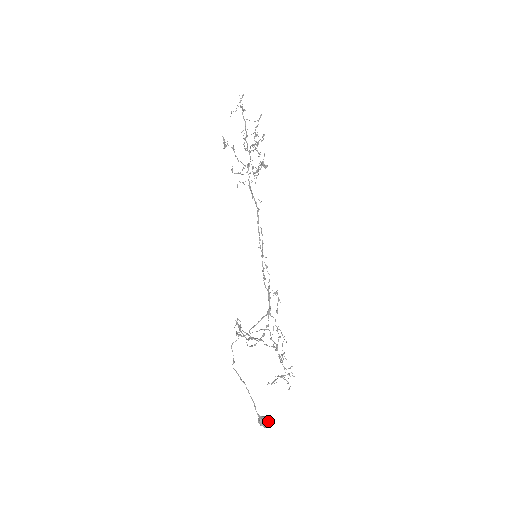
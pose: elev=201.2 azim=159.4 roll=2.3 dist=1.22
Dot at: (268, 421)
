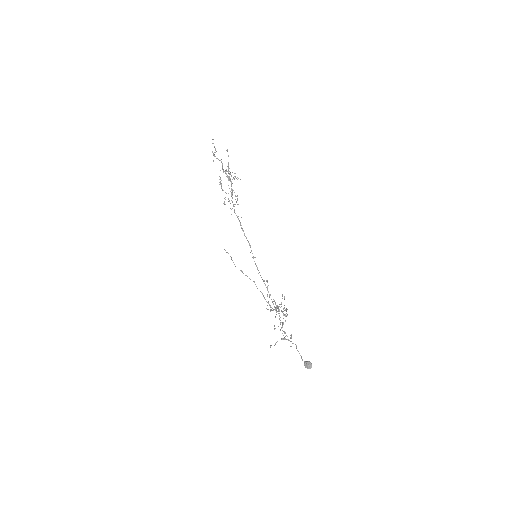
Dot at: (310, 364)
